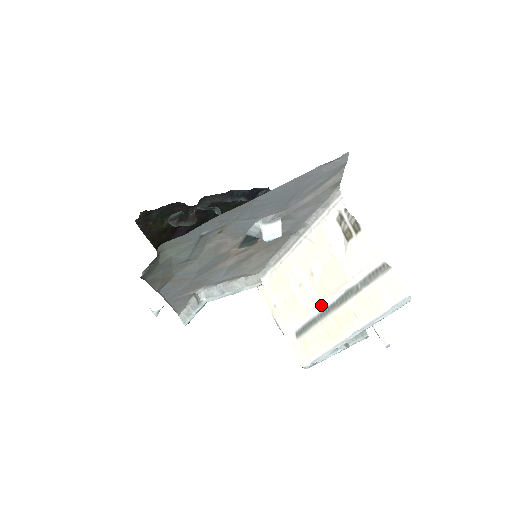
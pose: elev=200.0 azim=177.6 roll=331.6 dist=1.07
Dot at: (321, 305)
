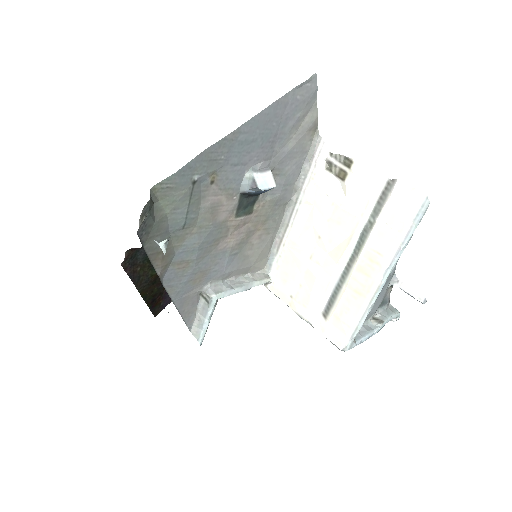
Dot at: (339, 266)
